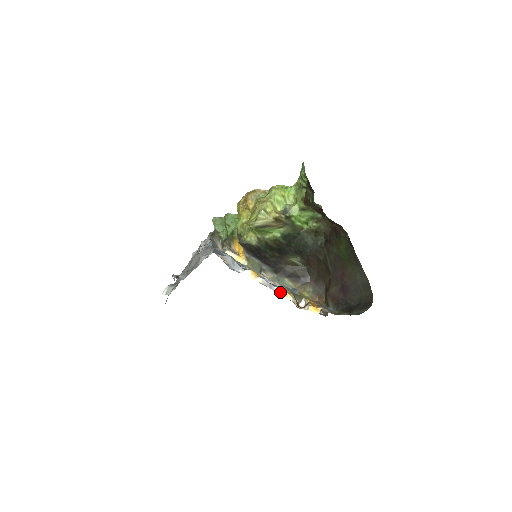
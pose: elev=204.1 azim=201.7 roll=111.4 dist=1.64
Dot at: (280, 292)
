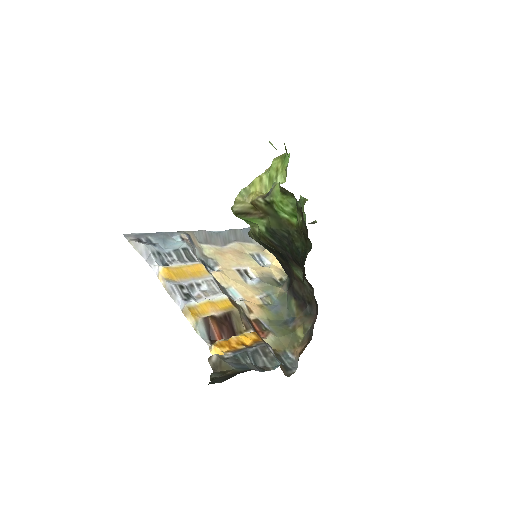
Dot at: (182, 308)
